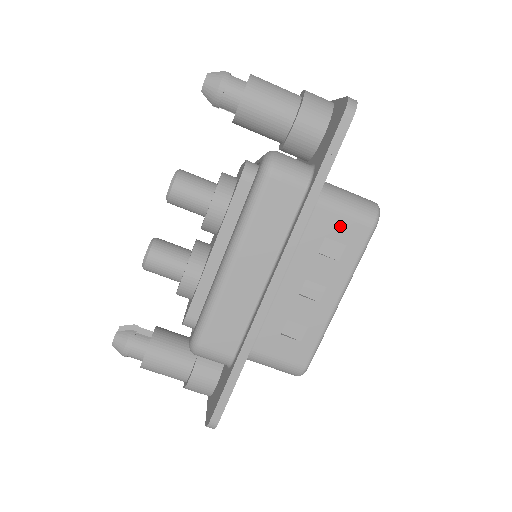
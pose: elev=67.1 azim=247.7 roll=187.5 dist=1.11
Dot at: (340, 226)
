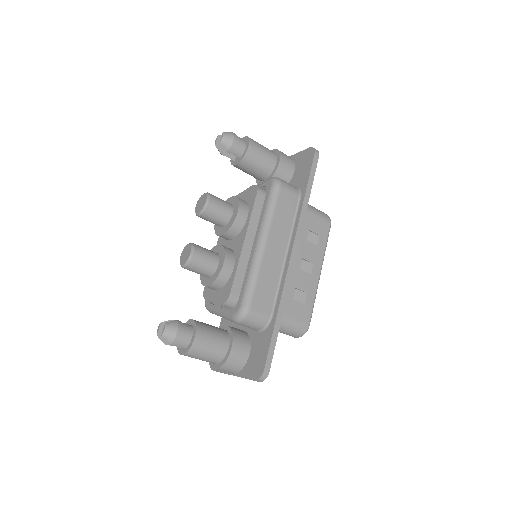
Dot at: (315, 223)
